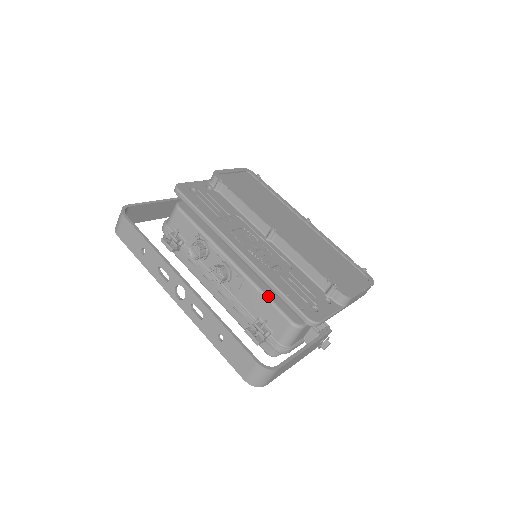
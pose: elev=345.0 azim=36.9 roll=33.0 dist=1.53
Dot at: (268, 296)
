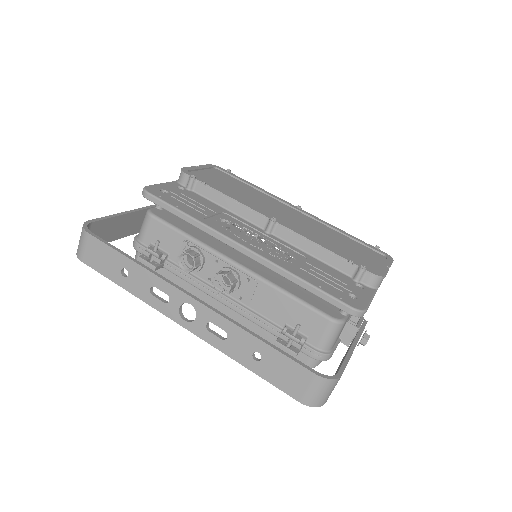
Dot at: (293, 294)
